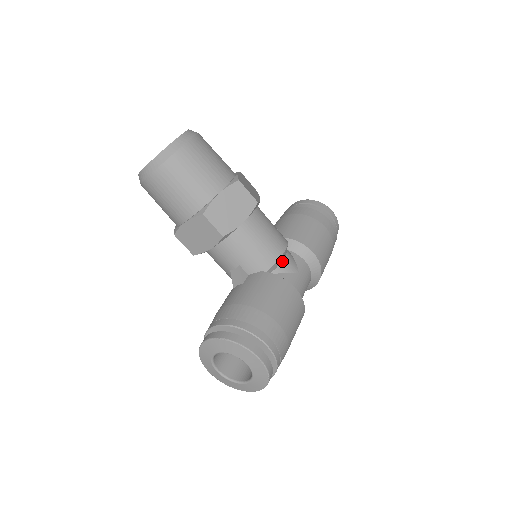
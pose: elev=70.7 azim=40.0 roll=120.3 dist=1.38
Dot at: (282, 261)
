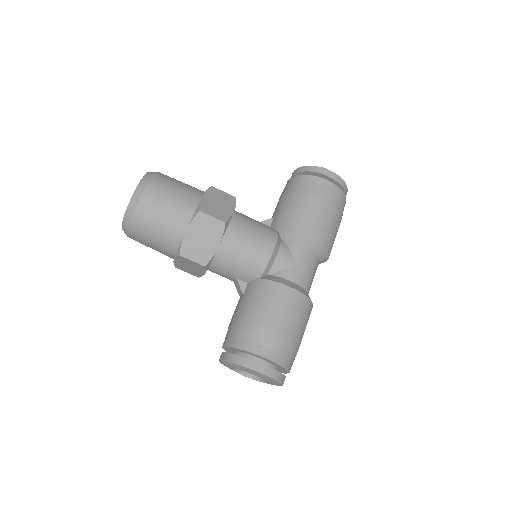
Dot at: (275, 260)
